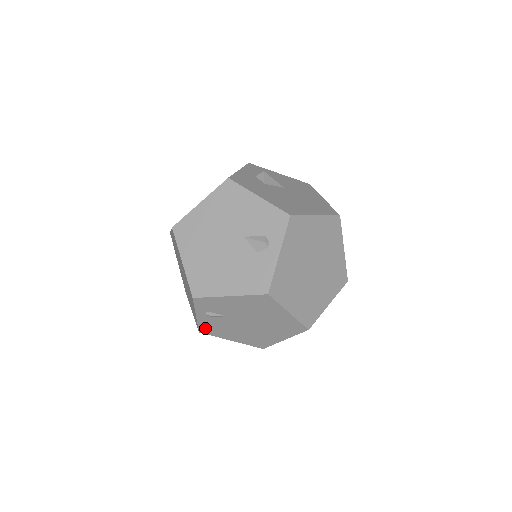
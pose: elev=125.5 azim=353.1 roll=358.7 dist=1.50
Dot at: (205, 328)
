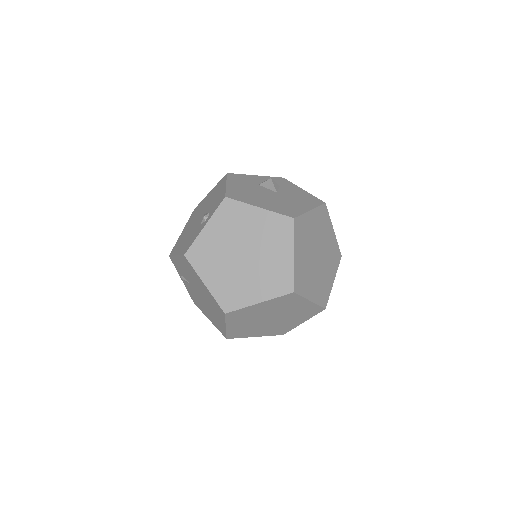
Dot at: (193, 298)
